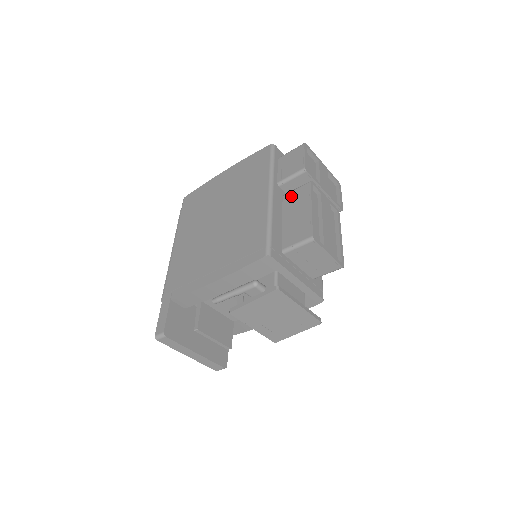
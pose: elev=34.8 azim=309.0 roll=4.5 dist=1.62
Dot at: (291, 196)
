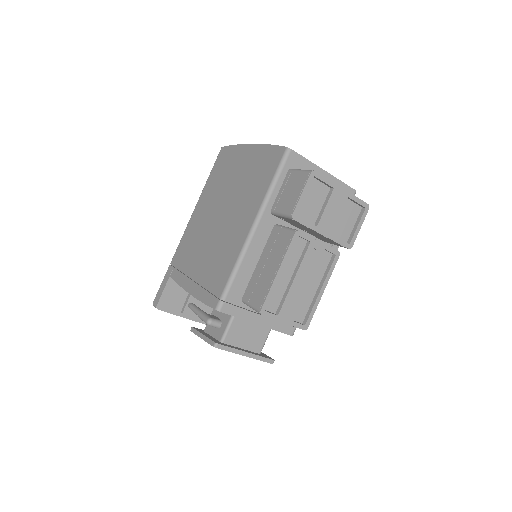
Dot at: (277, 235)
